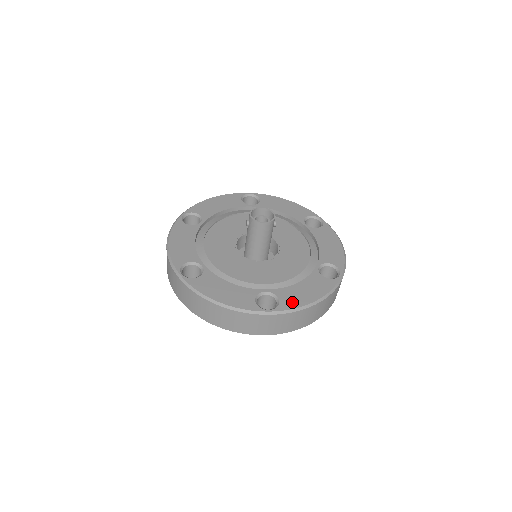
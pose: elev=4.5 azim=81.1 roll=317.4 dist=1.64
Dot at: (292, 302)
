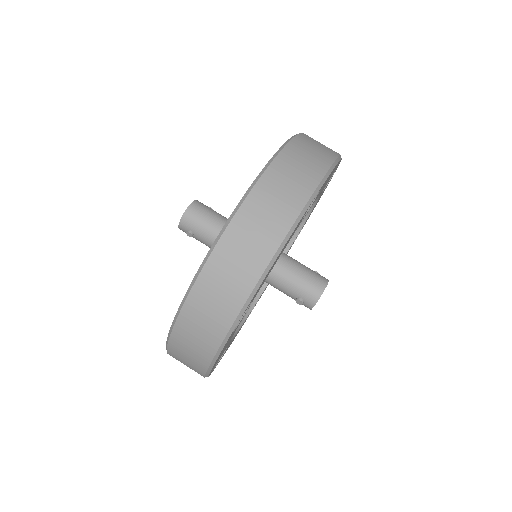
Dot at: occluded
